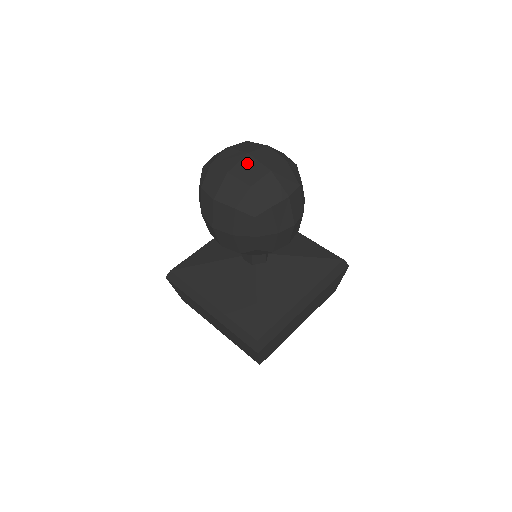
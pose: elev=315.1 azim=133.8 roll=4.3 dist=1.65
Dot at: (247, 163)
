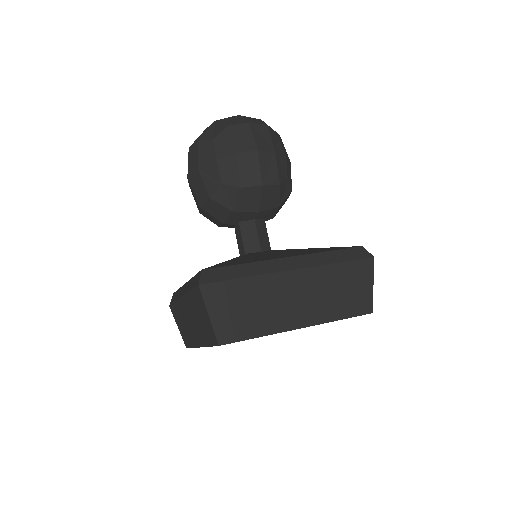
Dot at: occluded
